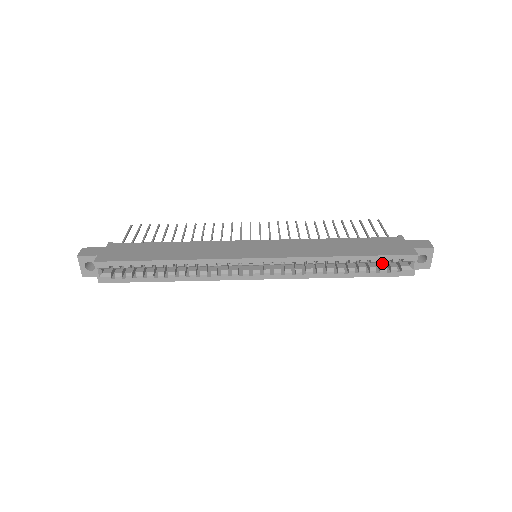
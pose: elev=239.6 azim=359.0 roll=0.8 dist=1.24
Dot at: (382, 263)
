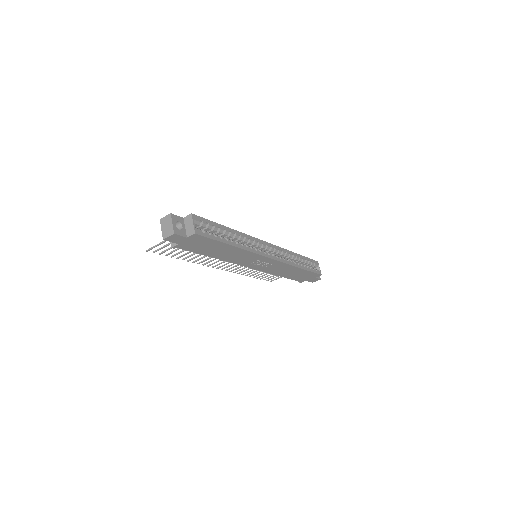
Dot at: occluded
